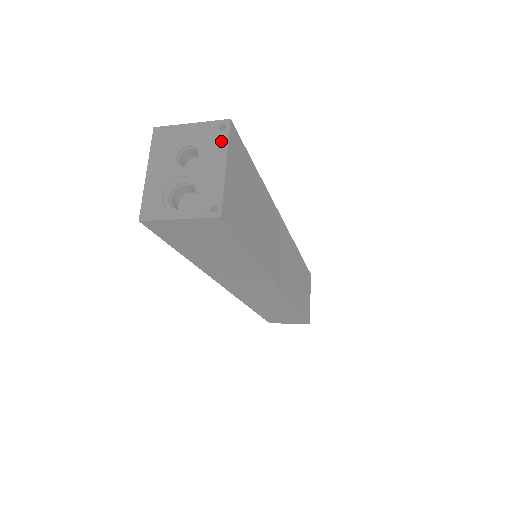
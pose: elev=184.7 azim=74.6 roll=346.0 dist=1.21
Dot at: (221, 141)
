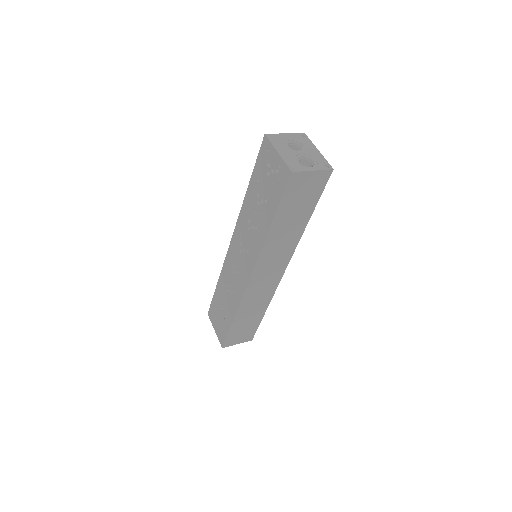
Dot at: (308, 141)
